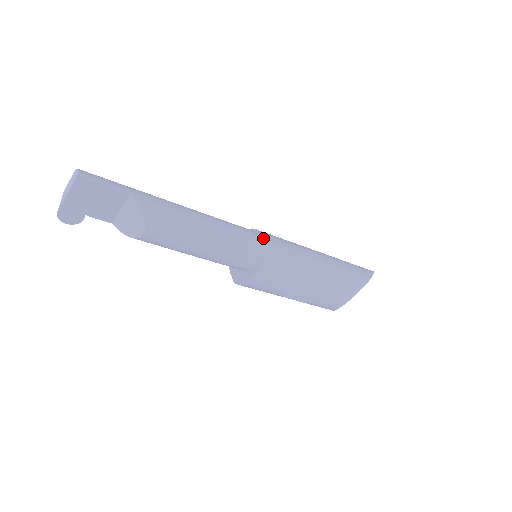
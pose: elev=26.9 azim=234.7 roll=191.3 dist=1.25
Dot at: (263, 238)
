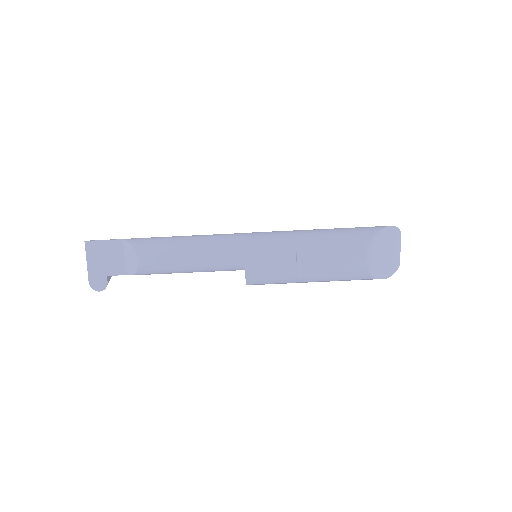
Dot at: (246, 233)
